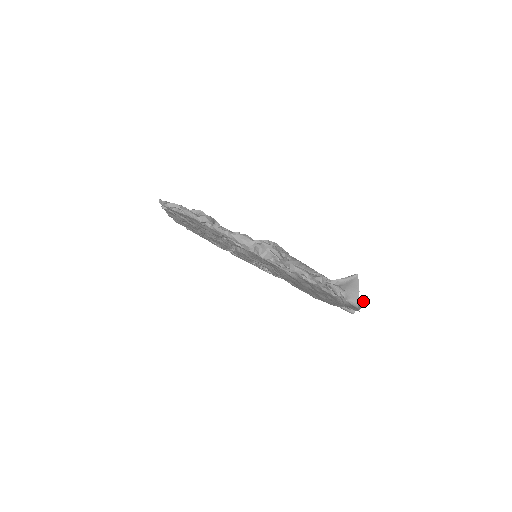
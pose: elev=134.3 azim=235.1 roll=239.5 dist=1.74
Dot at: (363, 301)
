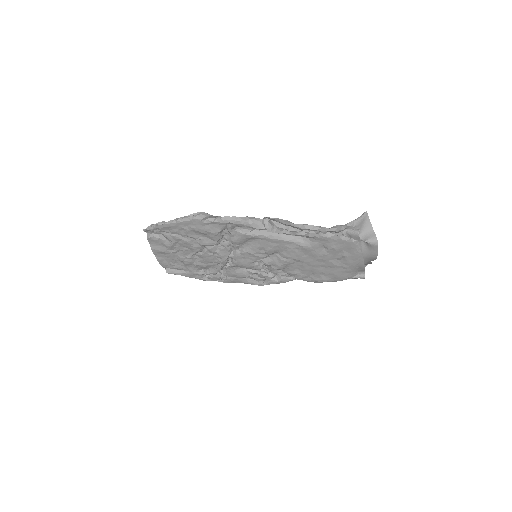
Dot at: (368, 262)
